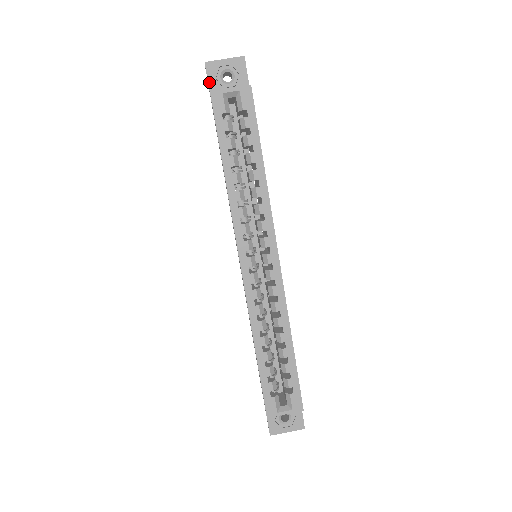
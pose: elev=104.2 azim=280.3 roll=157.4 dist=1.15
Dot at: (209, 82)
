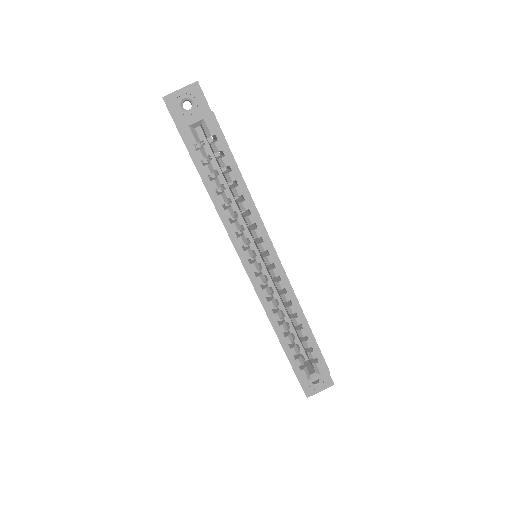
Dot at: (172, 115)
